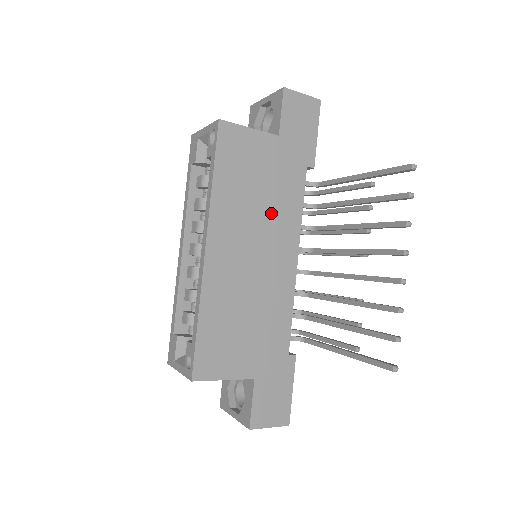
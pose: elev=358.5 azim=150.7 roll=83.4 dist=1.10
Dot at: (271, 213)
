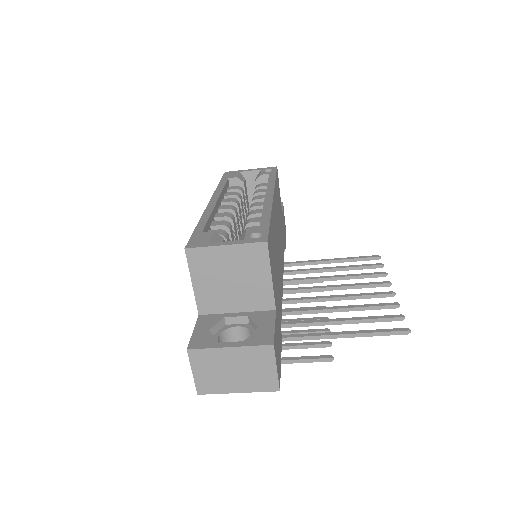
Dot at: occluded
